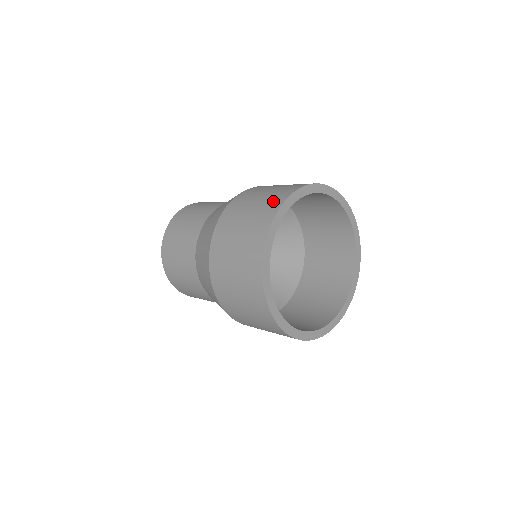
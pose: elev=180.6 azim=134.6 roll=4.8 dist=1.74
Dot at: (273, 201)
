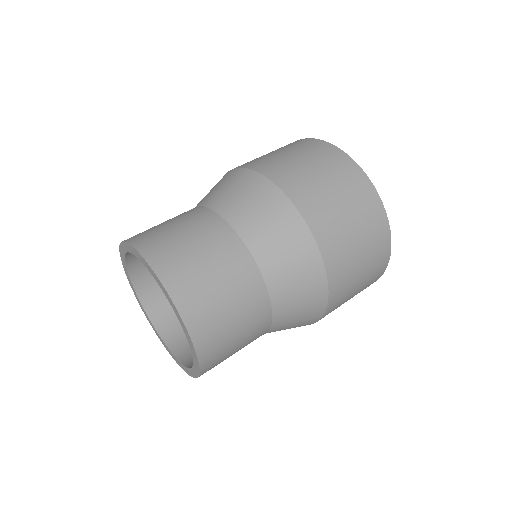
Dot at: occluded
